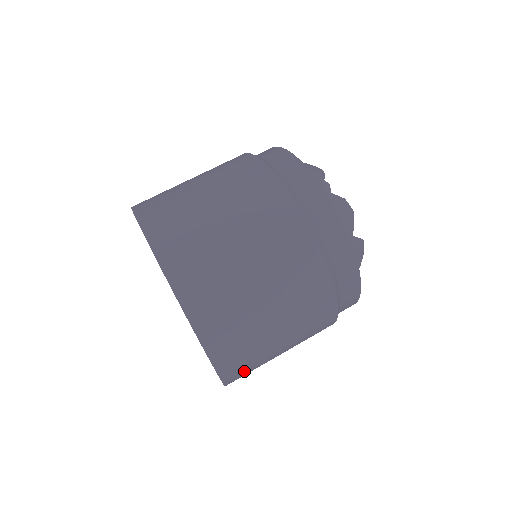
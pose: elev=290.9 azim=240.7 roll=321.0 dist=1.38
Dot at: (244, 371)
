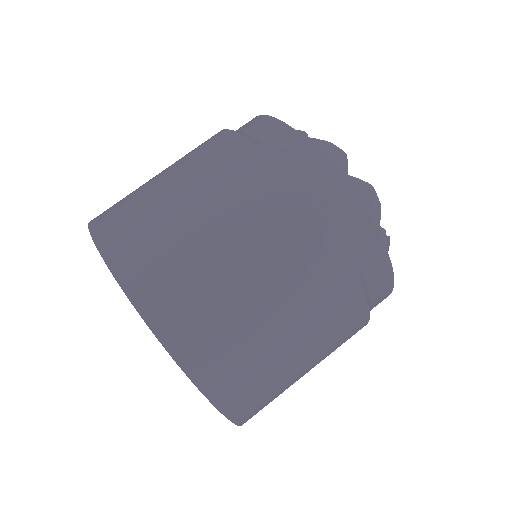
Dot at: occluded
